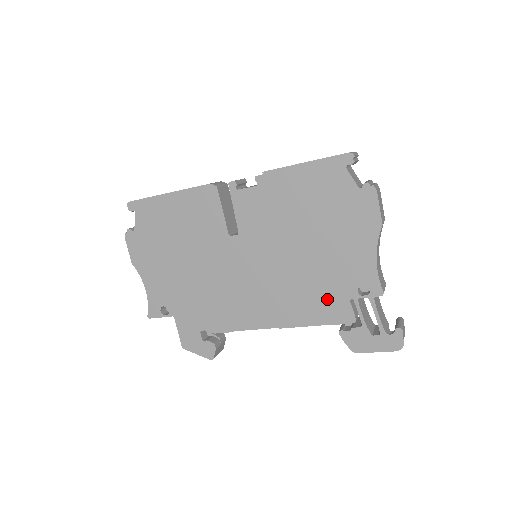
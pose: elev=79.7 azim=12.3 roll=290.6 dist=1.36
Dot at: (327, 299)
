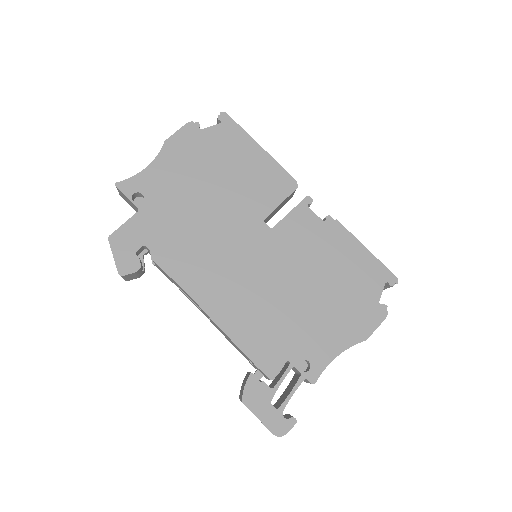
Dot at: (273, 341)
